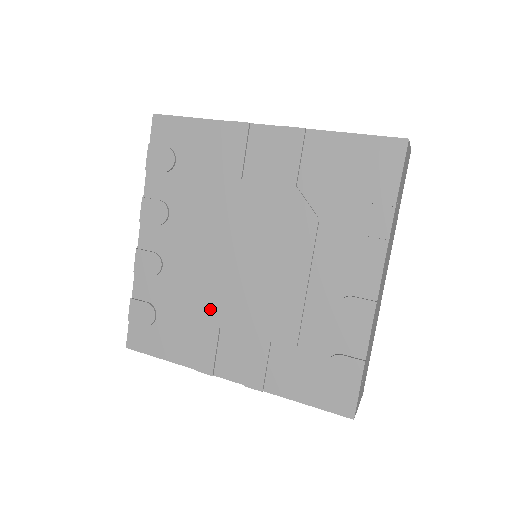
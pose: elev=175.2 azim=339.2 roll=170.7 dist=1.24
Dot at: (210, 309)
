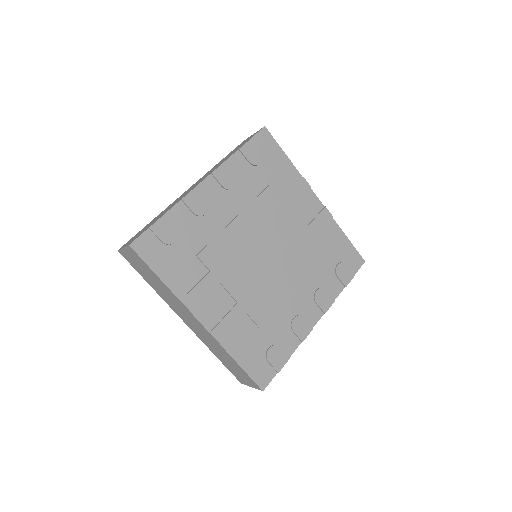
Dot at: (221, 267)
